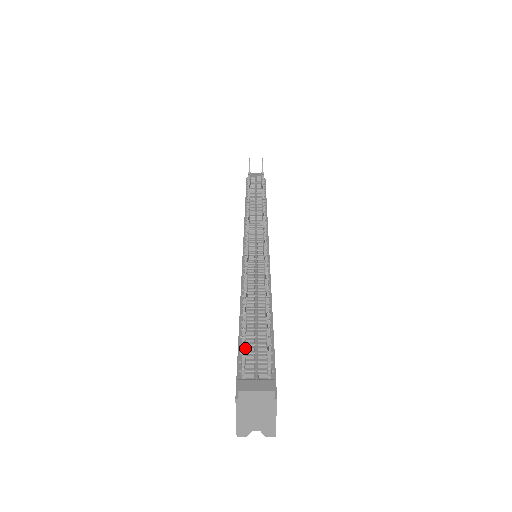
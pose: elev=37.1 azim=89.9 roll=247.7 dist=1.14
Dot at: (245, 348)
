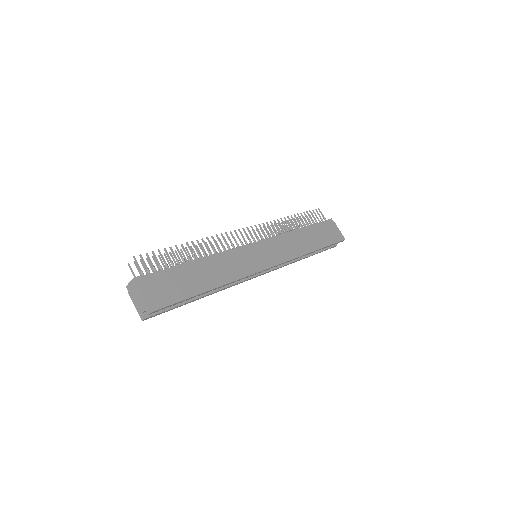
Dot at: occluded
